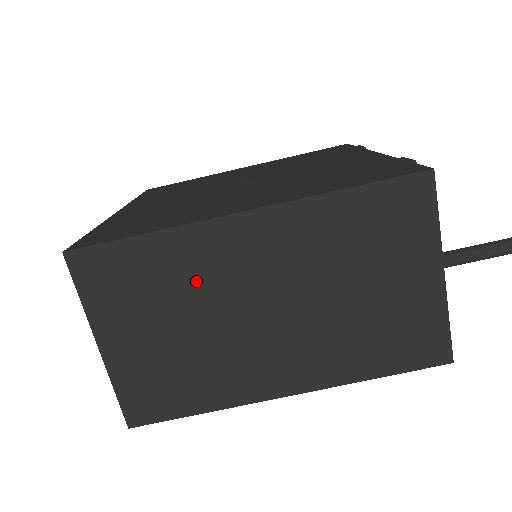
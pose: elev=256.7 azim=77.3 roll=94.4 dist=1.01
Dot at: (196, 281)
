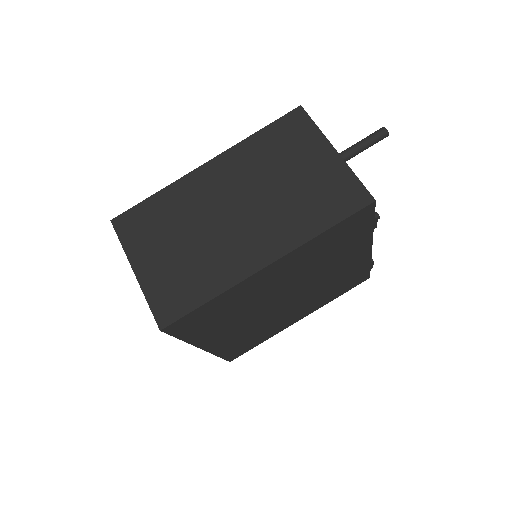
Dot at: (187, 209)
